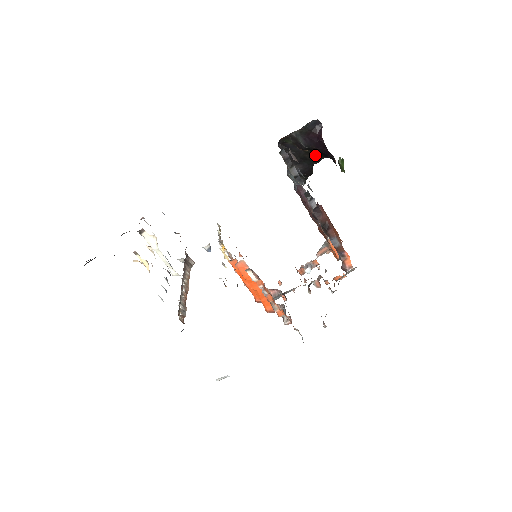
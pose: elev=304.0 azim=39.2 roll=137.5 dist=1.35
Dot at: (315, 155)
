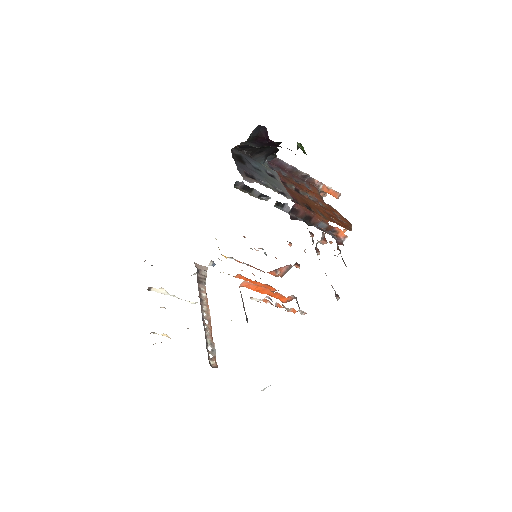
Dot at: occluded
